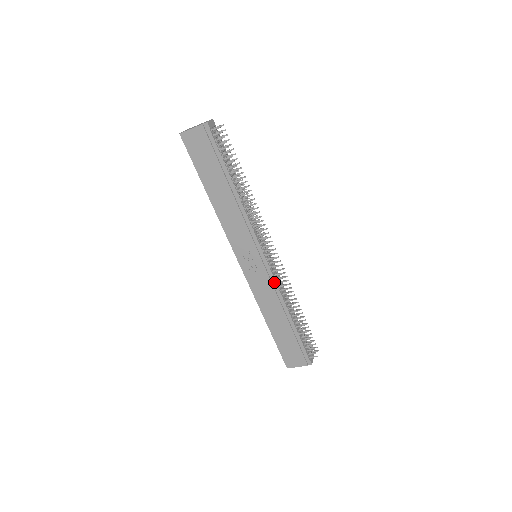
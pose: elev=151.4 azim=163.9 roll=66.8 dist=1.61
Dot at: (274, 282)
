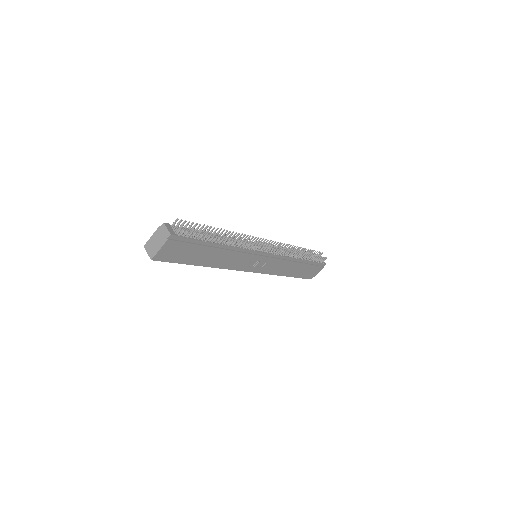
Dot at: (280, 257)
